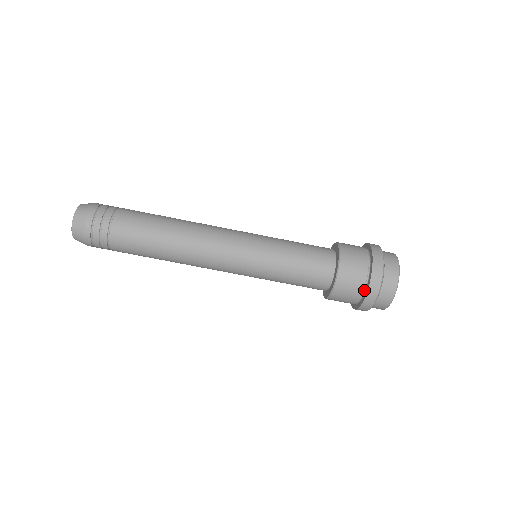
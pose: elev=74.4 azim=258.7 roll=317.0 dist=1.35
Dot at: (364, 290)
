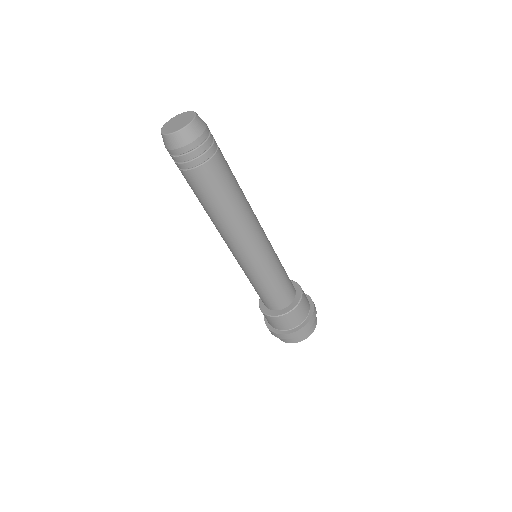
Dot at: (294, 327)
